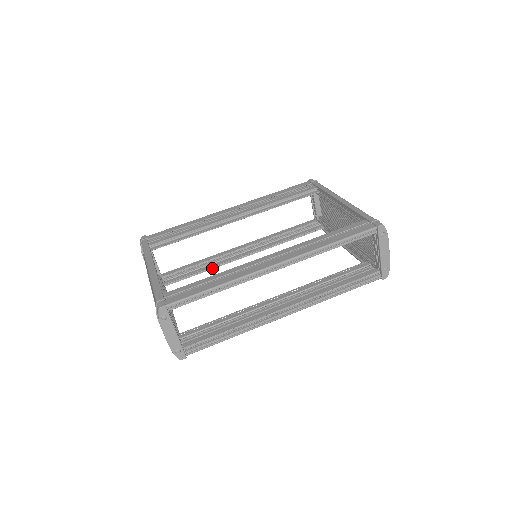
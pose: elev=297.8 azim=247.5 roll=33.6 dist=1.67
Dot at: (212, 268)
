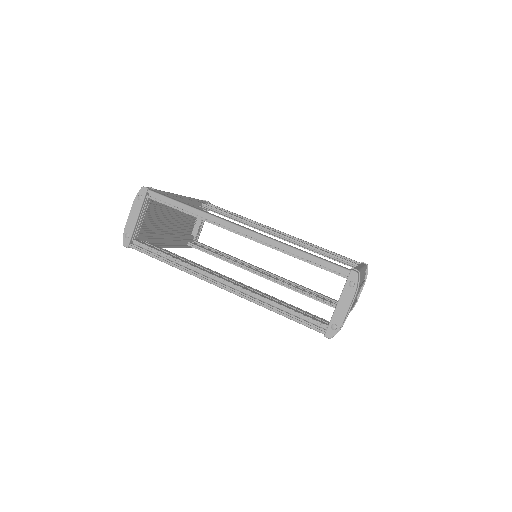
Dot at: (229, 262)
